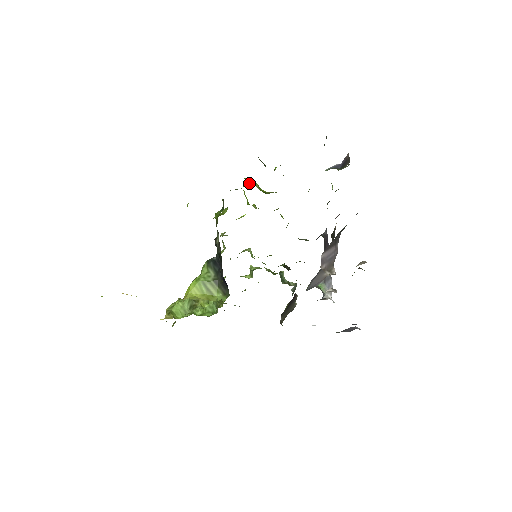
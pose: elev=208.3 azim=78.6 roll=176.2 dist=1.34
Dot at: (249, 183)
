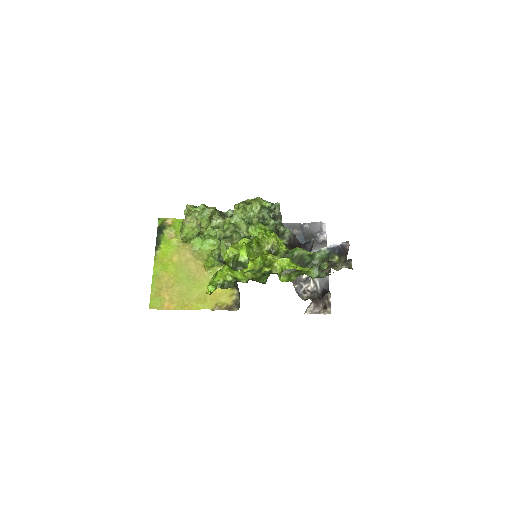
Dot at: occluded
